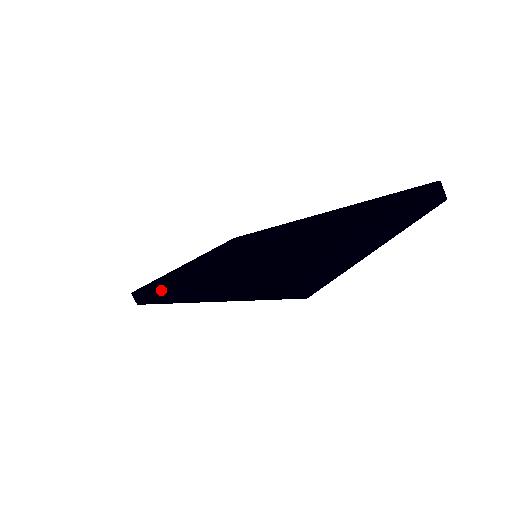
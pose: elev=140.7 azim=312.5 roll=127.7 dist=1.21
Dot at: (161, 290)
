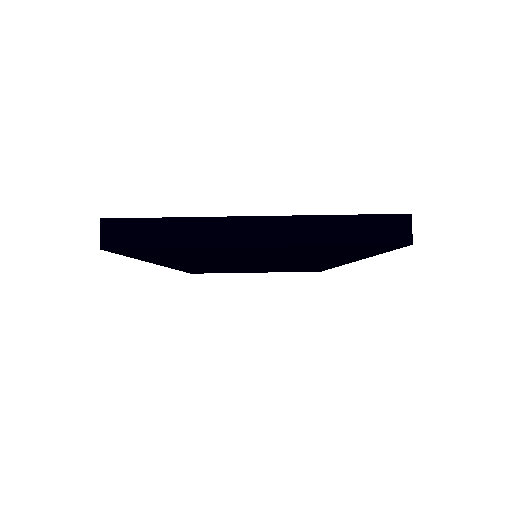
Dot at: occluded
